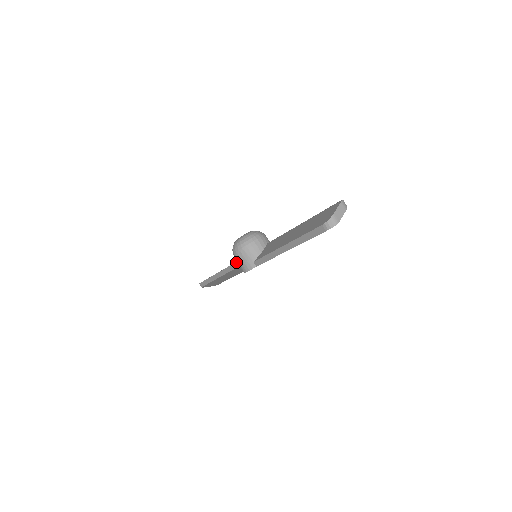
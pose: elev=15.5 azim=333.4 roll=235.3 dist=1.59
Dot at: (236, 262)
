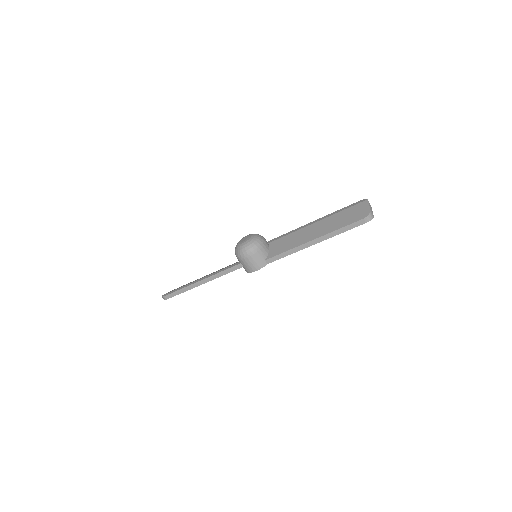
Dot at: (238, 264)
